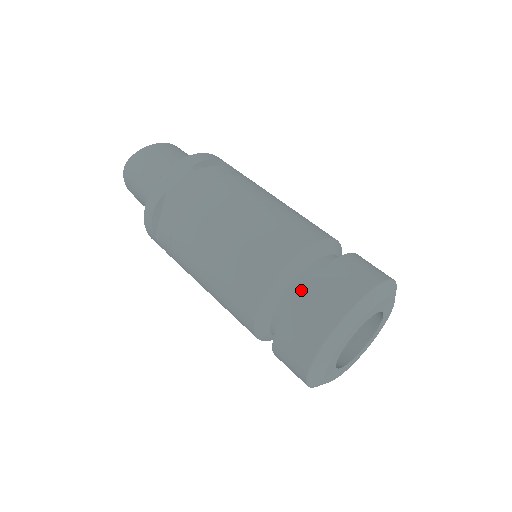
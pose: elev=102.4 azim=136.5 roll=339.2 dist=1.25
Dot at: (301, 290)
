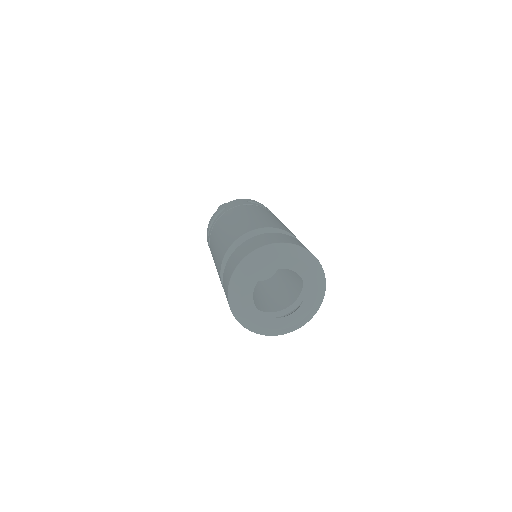
Dot at: (253, 237)
